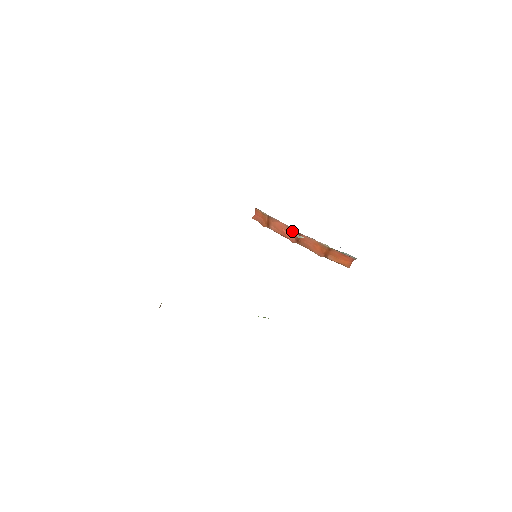
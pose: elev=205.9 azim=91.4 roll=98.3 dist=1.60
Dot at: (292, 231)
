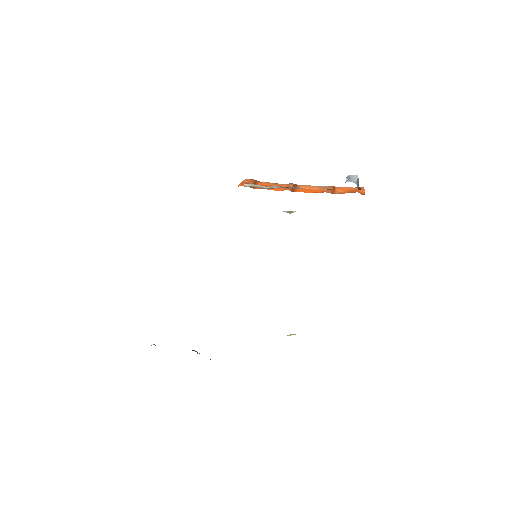
Dot at: occluded
